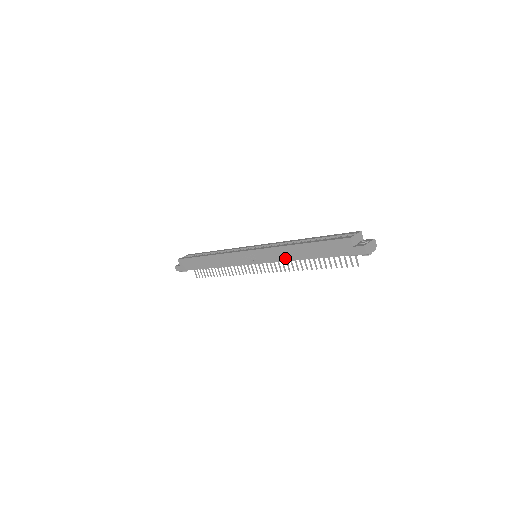
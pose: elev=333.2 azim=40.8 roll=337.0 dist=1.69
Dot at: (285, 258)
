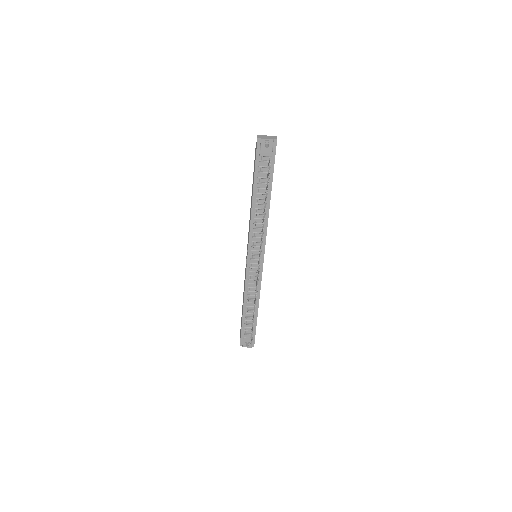
Dot at: (250, 219)
